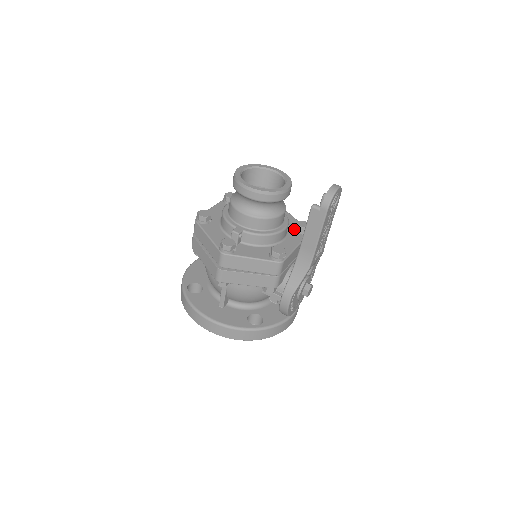
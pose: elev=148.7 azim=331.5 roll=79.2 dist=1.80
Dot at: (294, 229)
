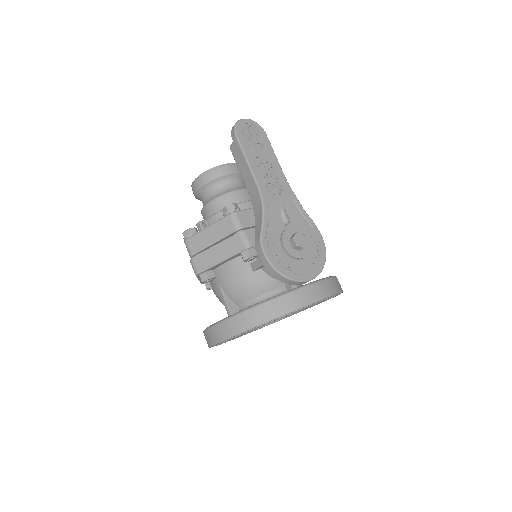
Dot at: occluded
